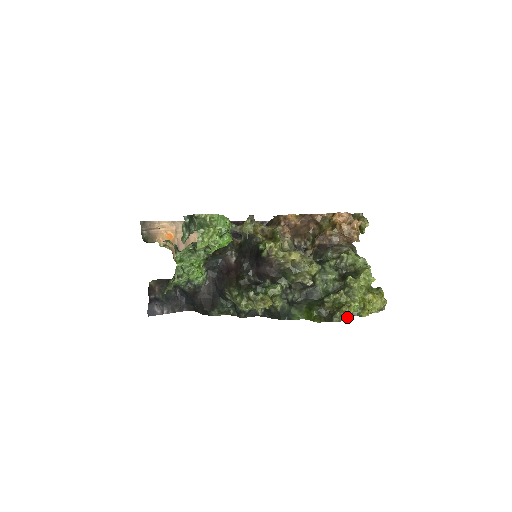
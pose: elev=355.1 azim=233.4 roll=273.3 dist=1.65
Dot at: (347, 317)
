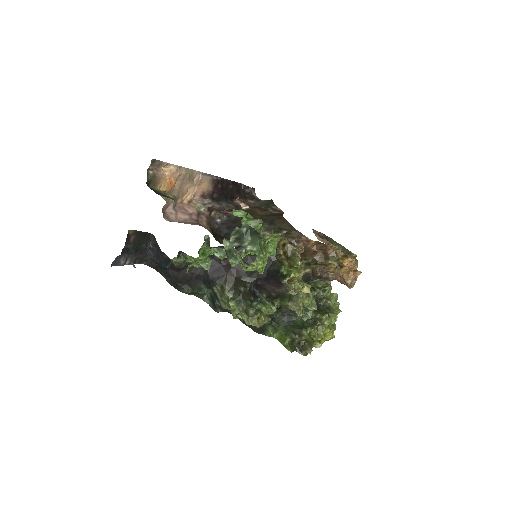
Dot at: occluded
